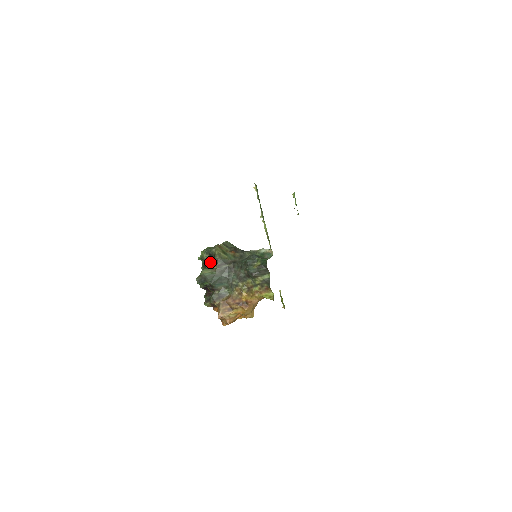
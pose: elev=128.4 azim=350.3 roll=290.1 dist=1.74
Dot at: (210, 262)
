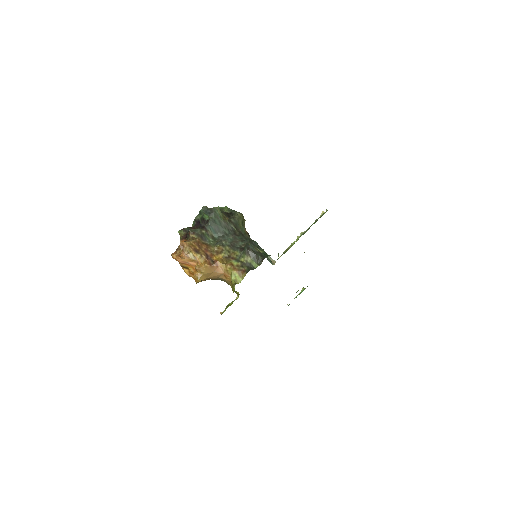
Dot at: (226, 214)
